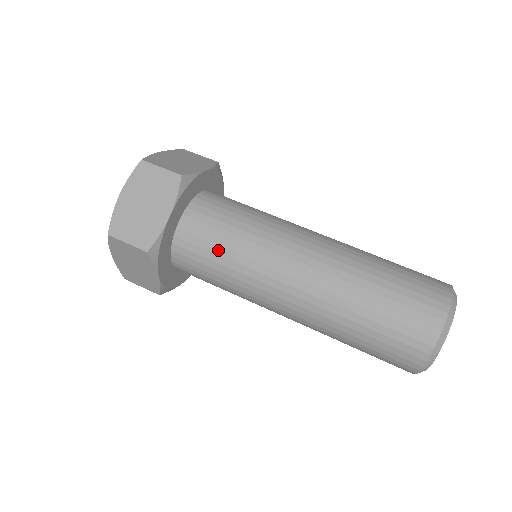
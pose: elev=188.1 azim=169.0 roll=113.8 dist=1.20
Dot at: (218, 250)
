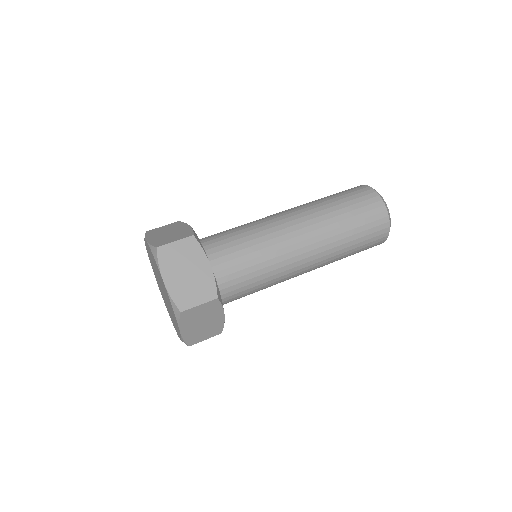
Dot at: (248, 264)
